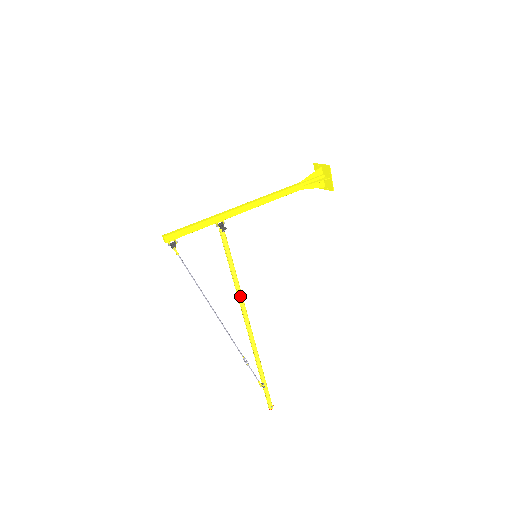
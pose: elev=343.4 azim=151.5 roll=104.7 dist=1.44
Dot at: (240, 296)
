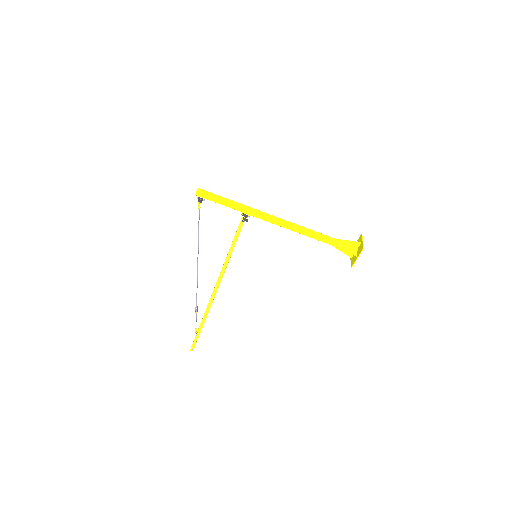
Dot at: (223, 270)
